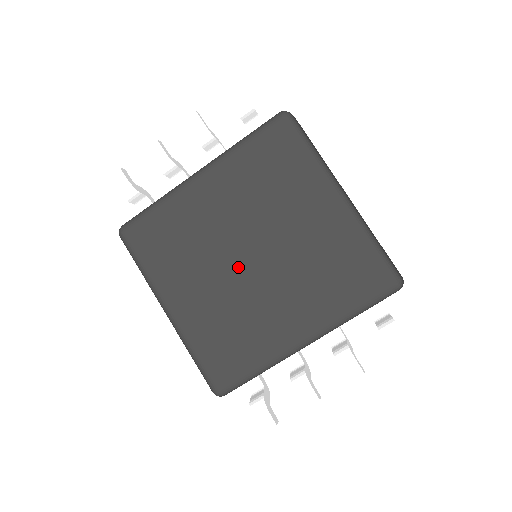
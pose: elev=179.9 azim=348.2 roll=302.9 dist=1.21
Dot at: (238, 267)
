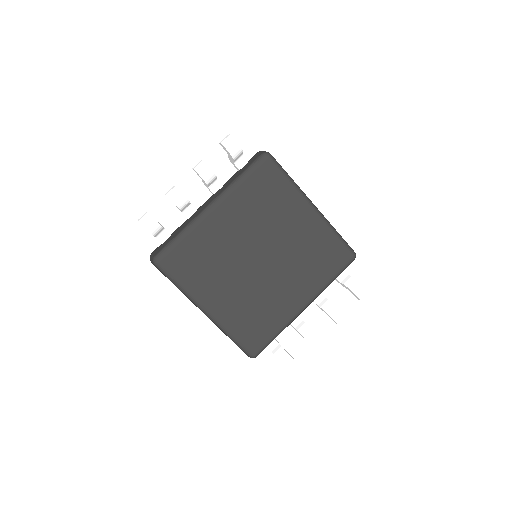
Dot at: (254, 268)
